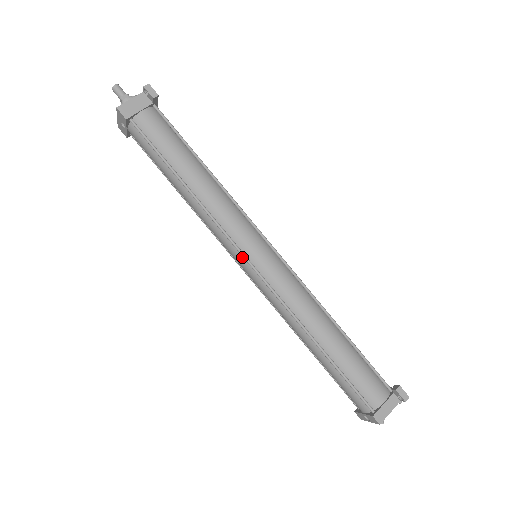
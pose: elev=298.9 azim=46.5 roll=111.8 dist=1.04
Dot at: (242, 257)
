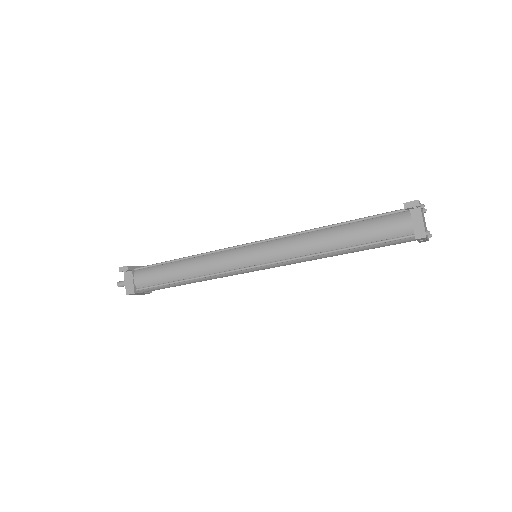
Dot at: (248, 269)
